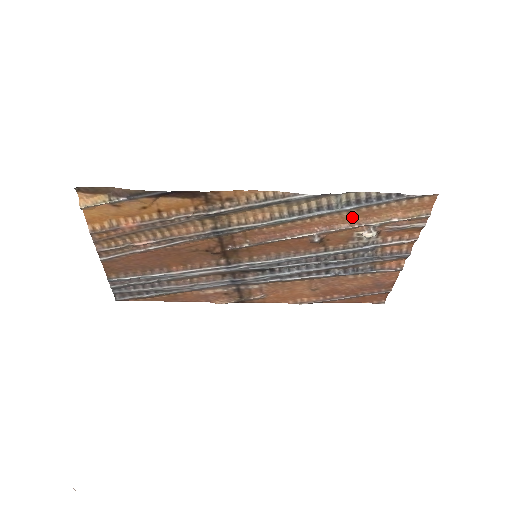
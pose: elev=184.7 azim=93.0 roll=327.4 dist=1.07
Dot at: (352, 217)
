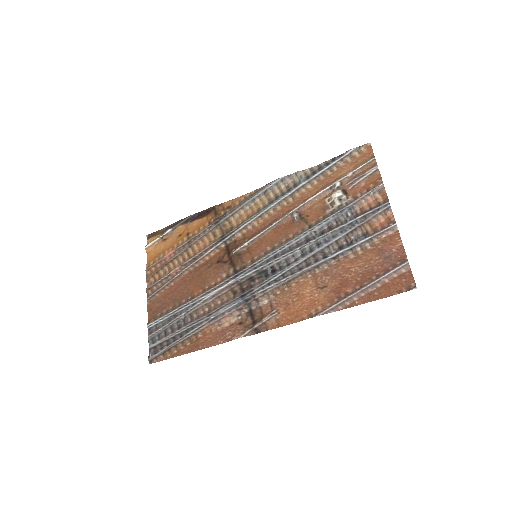
Dot at: (317, 188)
